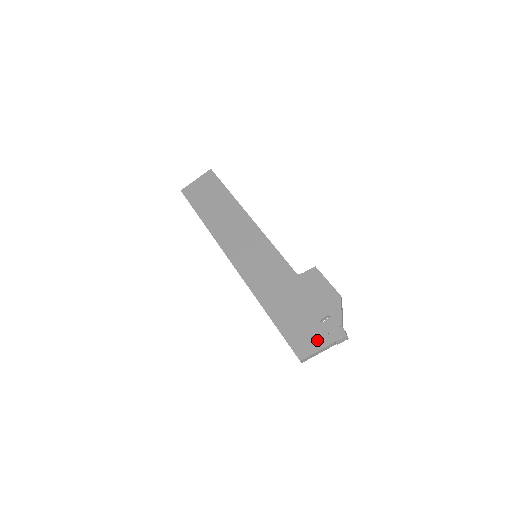
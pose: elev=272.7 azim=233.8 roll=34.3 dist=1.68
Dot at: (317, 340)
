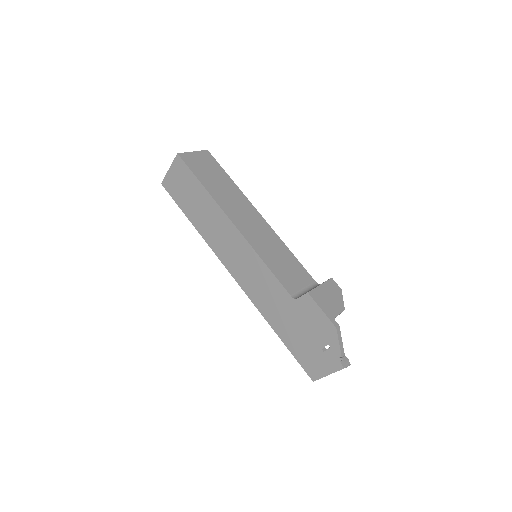
Dot at: (323, 367)
